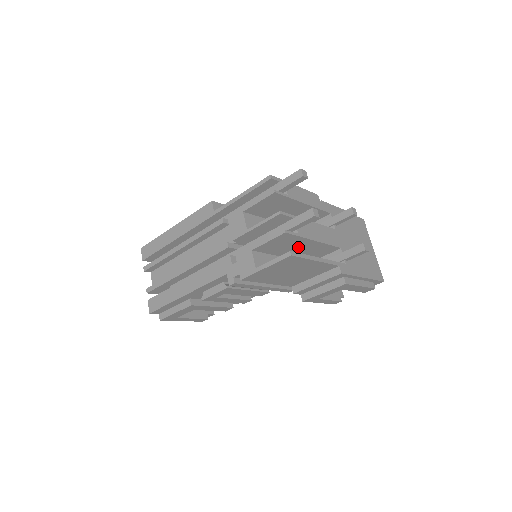
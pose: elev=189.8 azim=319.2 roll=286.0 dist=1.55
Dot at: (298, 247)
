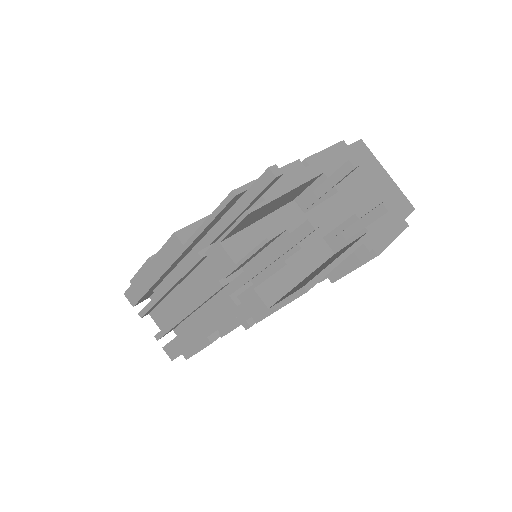
Dot at: occluded
